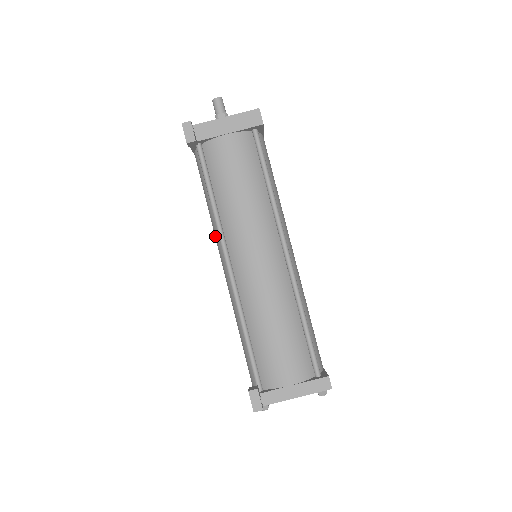
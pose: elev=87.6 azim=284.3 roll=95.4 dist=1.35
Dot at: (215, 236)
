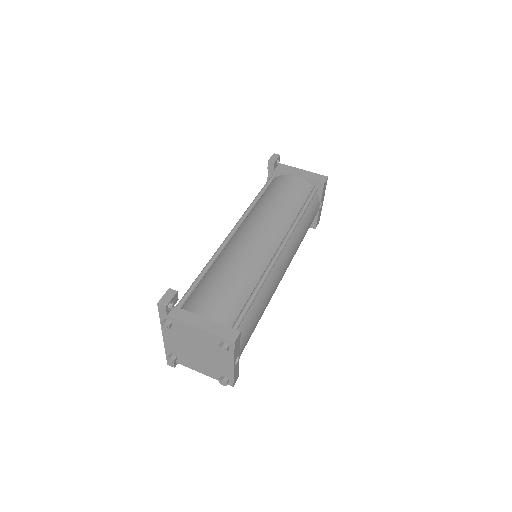
Dot at: occluded
